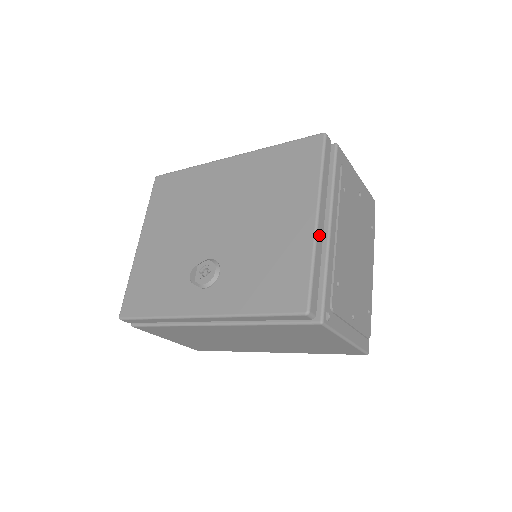
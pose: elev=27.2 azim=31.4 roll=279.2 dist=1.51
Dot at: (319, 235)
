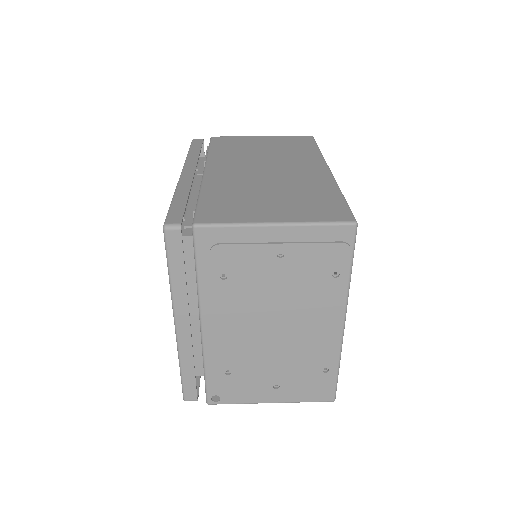
Dot at: (183, 341)
